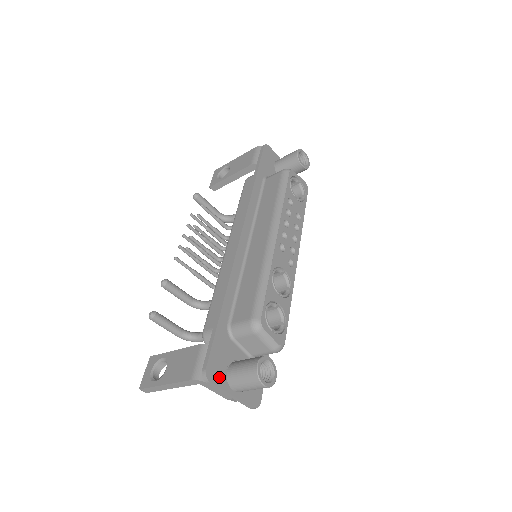
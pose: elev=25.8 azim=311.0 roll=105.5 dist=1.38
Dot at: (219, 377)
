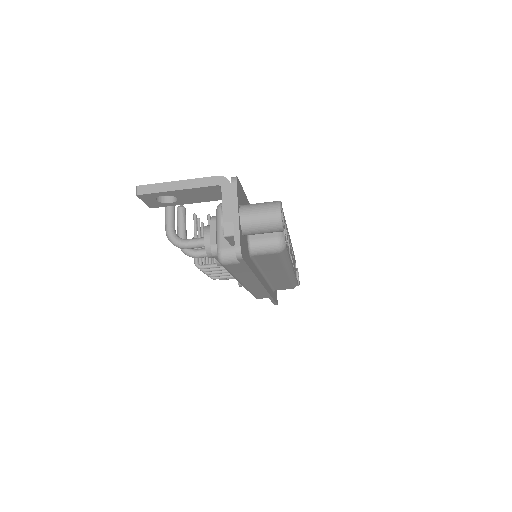
Dot at: (239, 195)
